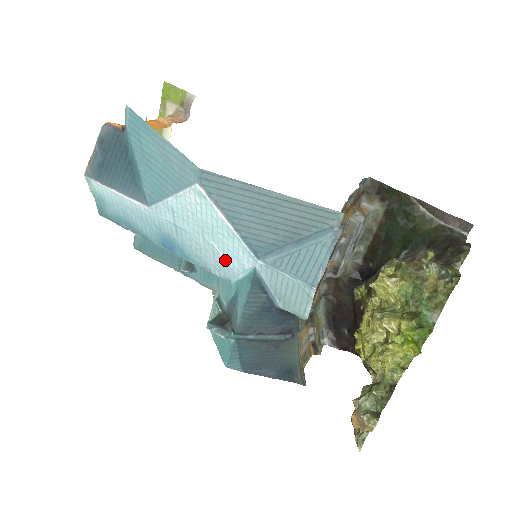
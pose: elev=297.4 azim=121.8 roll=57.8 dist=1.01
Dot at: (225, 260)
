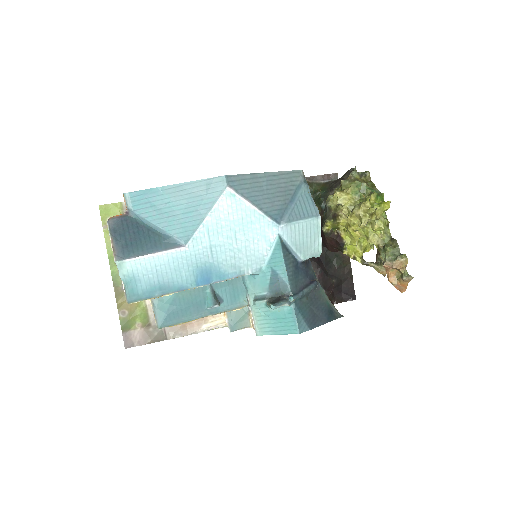
Dot at: (255, 248)
